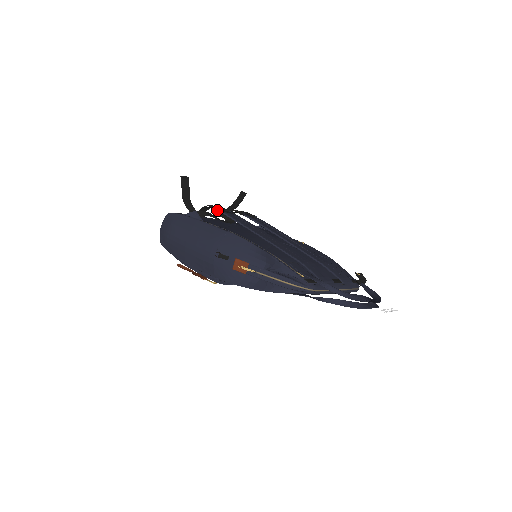
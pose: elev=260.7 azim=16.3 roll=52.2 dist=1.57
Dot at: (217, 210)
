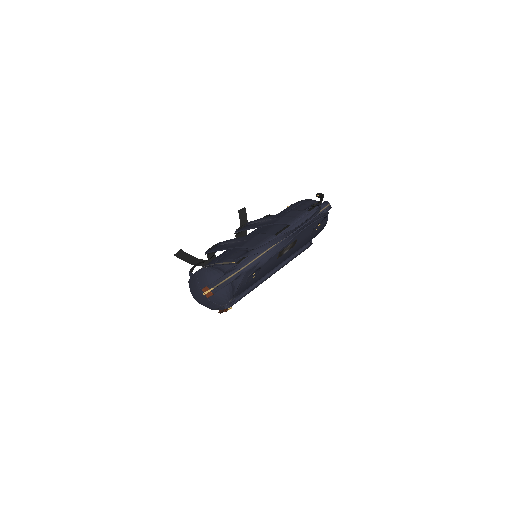
Dot at: occluded
